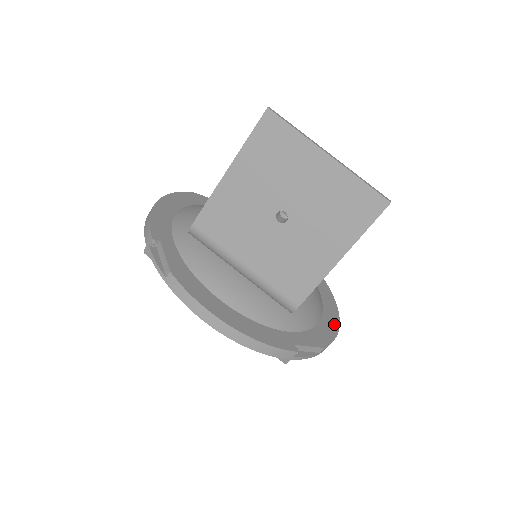
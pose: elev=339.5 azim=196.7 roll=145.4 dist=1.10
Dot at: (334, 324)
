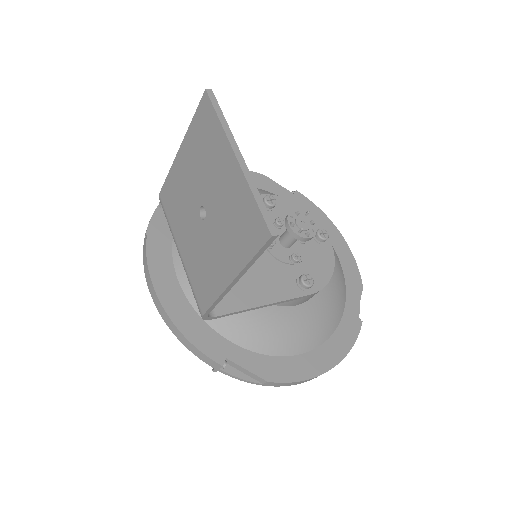
Dot at: (316, 368)
